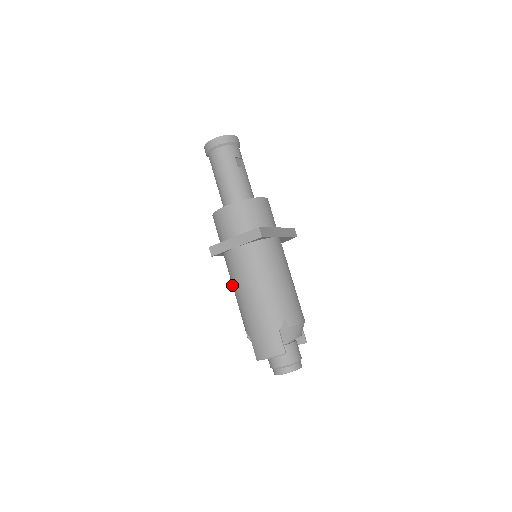
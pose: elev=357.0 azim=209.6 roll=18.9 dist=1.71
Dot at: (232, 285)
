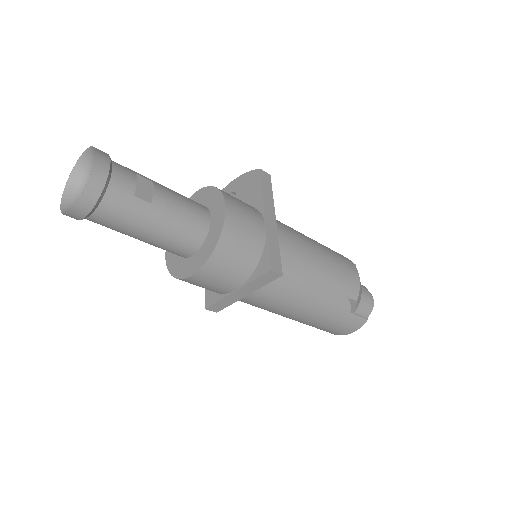
Dot at: occluded
